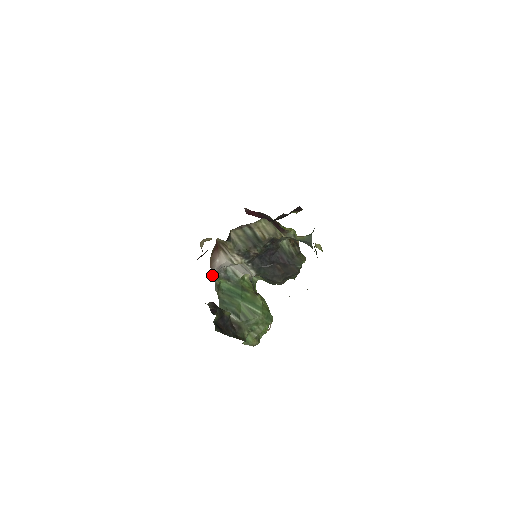
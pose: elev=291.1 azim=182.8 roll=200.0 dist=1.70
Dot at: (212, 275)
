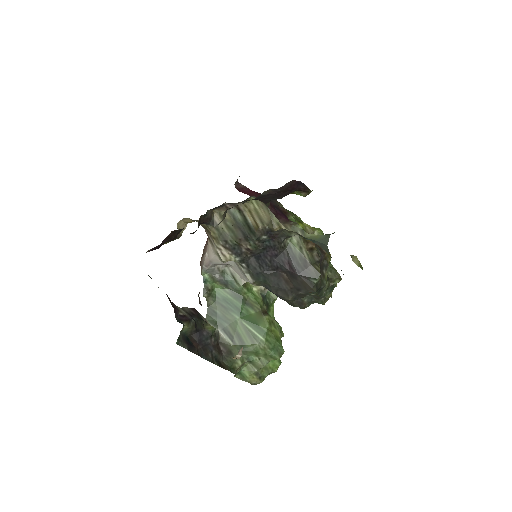
Dot at: (201, 273)
